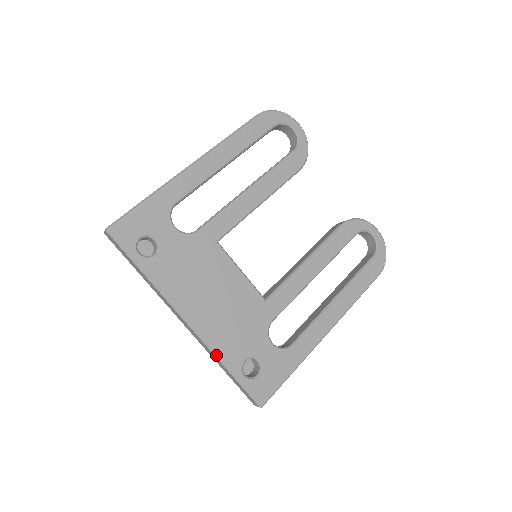
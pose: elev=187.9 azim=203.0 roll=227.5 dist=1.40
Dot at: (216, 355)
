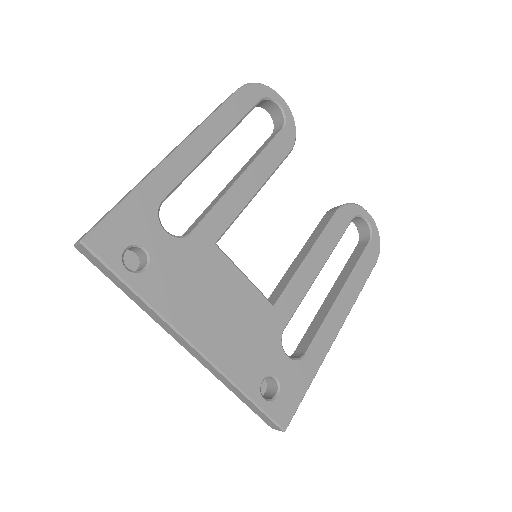
Dot at: (231, 381)
